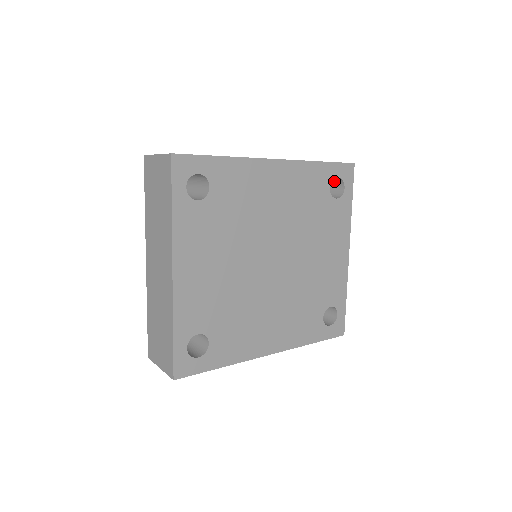
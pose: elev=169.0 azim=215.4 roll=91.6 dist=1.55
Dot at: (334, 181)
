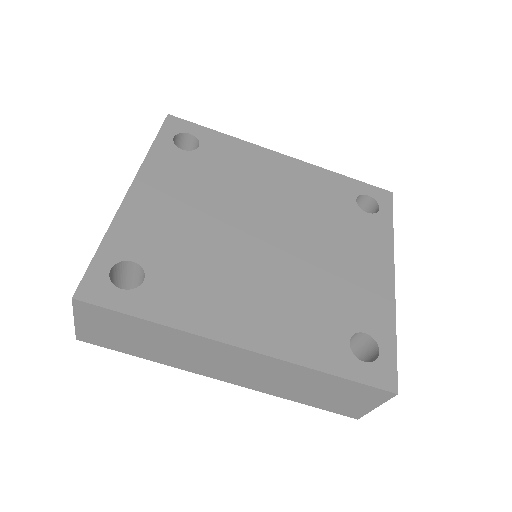
Dot at: (369, 211)
